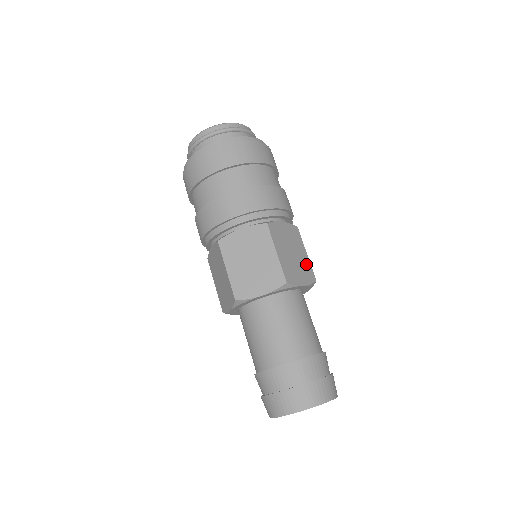
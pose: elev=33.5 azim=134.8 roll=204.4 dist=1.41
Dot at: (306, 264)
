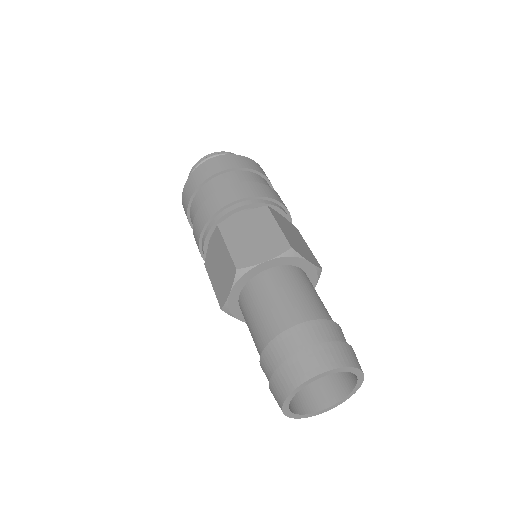
Dot at: (275, 237)
